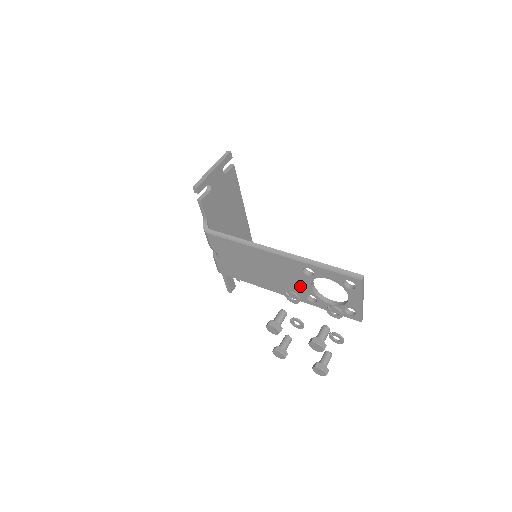
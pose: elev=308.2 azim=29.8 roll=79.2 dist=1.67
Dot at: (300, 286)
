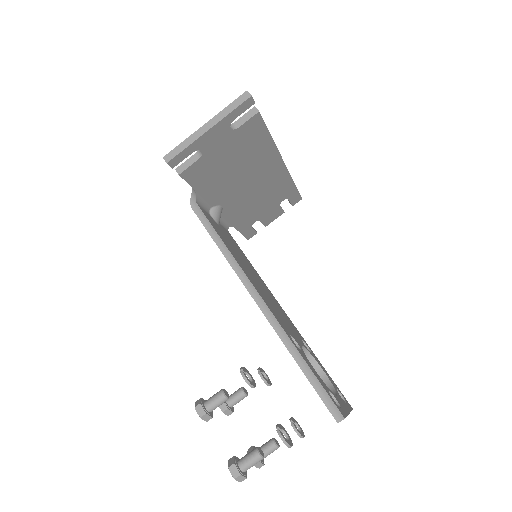
Dot at: occluded
